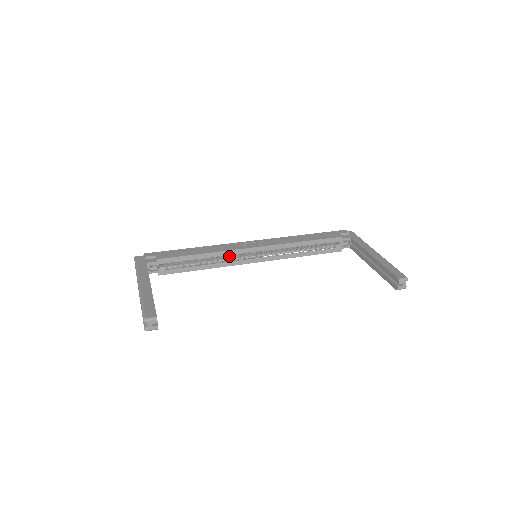
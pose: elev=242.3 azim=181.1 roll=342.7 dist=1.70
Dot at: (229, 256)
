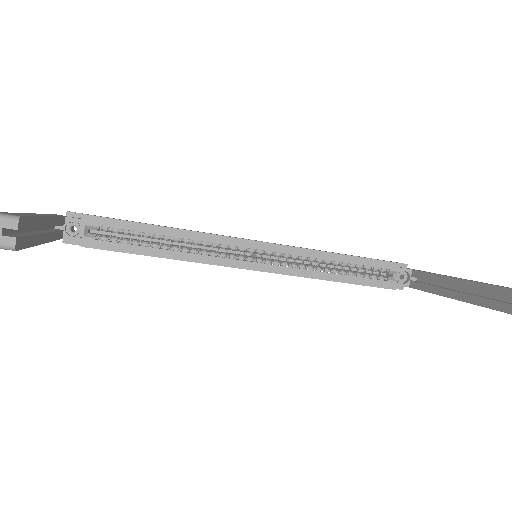
Dot at: (211, 250)
